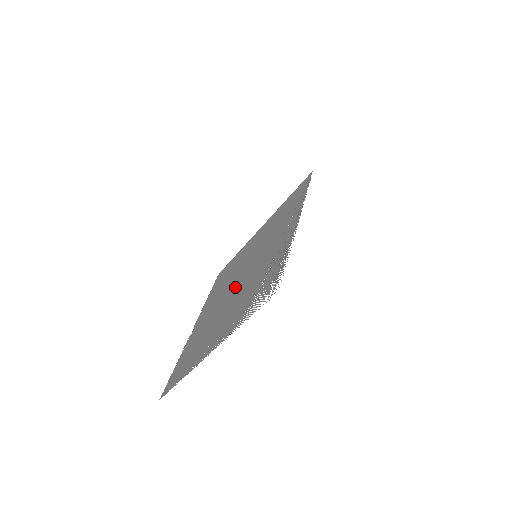
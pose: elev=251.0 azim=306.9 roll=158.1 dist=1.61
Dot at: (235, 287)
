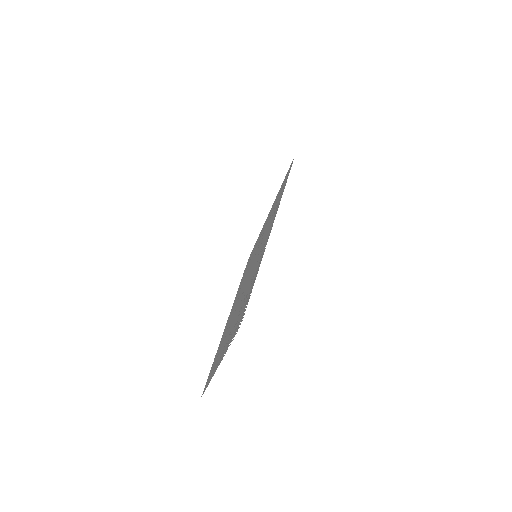
Dot at: occluded
